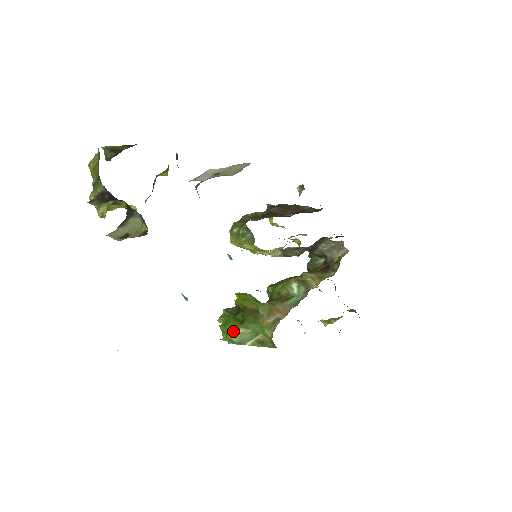
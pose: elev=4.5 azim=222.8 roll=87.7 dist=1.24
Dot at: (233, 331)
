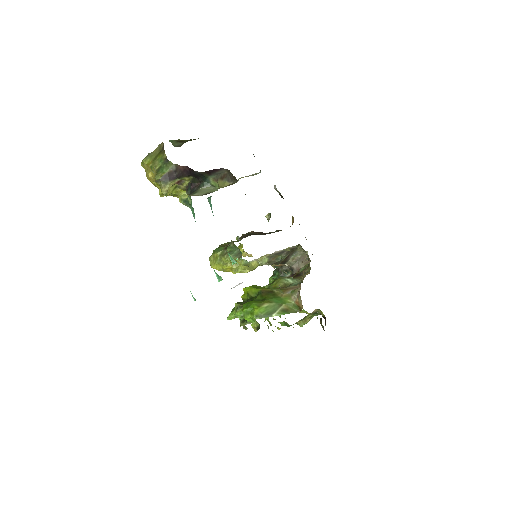
Dot at: (259, 307)
